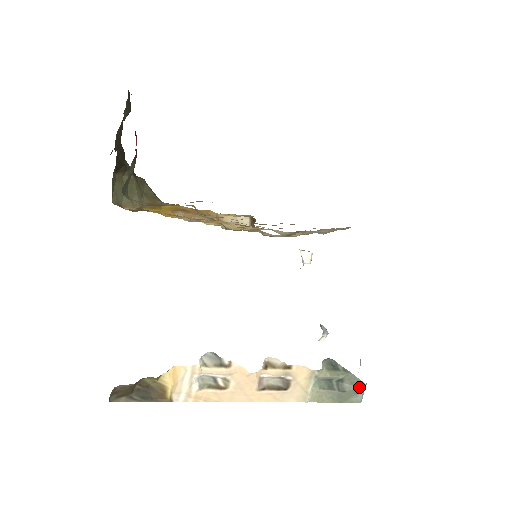
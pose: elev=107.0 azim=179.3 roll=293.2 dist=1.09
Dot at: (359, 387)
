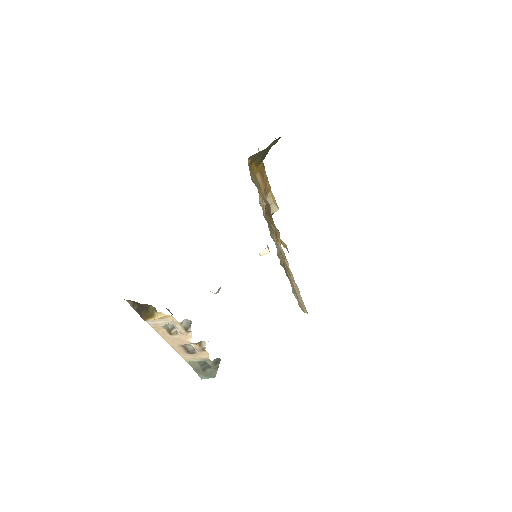
Dot at: (211, 376)
